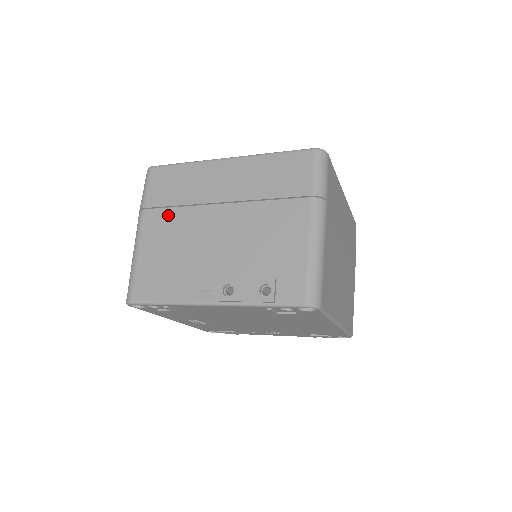
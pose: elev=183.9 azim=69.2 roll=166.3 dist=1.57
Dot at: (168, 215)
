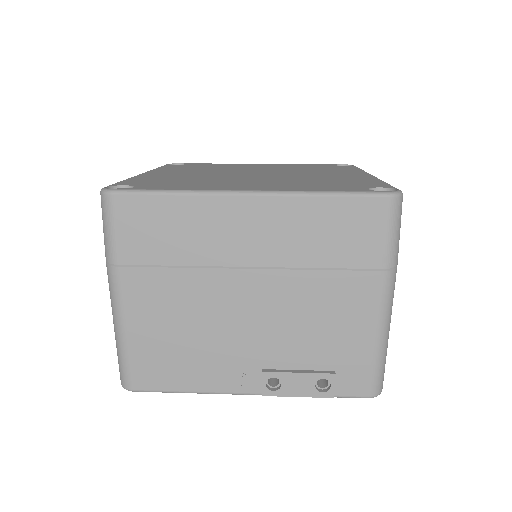
Dot at: (163, 279)
